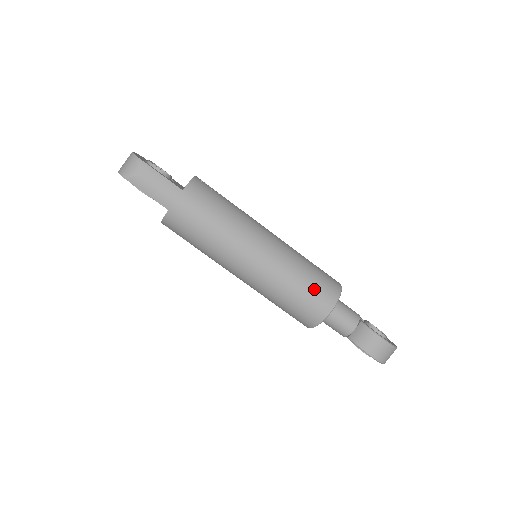
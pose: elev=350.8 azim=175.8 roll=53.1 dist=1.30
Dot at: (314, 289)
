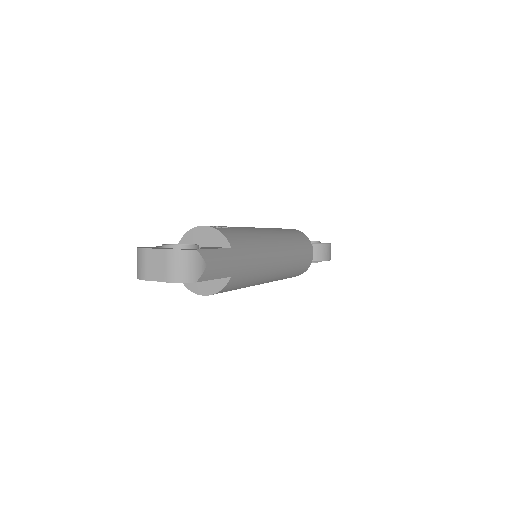
Dot at: (304, 246)
